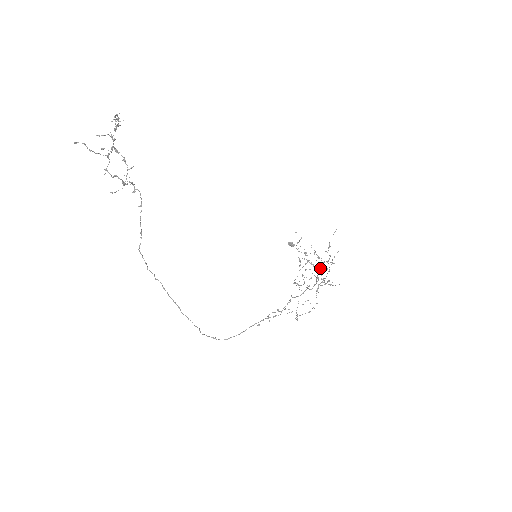
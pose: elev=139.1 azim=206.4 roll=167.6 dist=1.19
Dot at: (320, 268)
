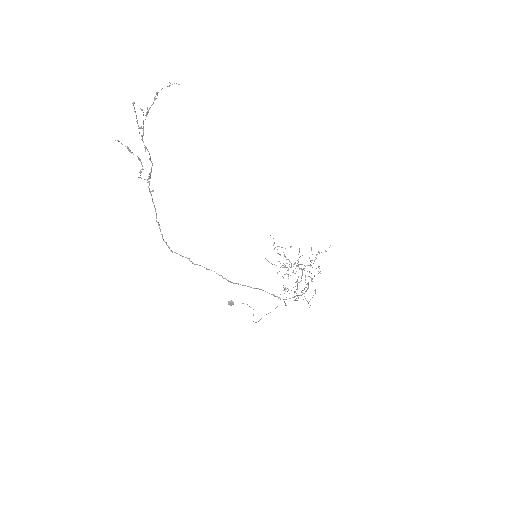
Dot at: occluded
